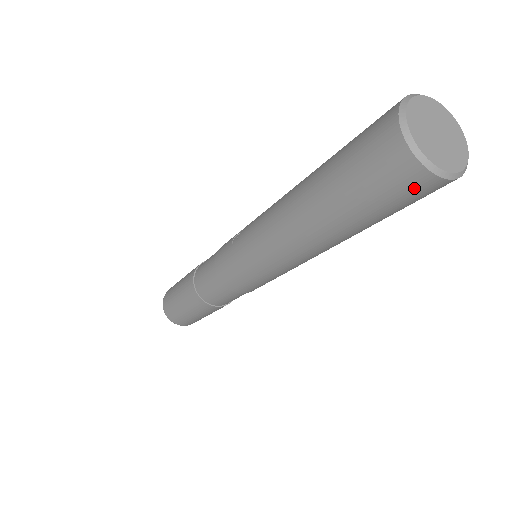
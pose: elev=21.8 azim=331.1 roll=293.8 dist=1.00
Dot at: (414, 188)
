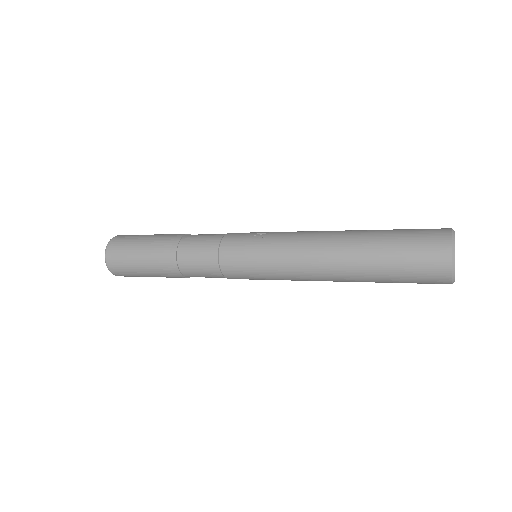
Dot at: (434, 279)
